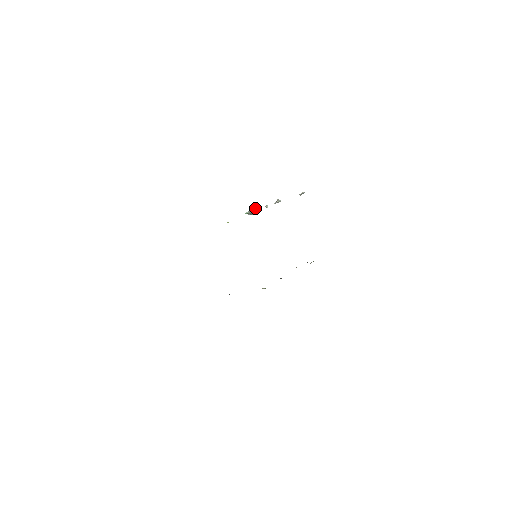
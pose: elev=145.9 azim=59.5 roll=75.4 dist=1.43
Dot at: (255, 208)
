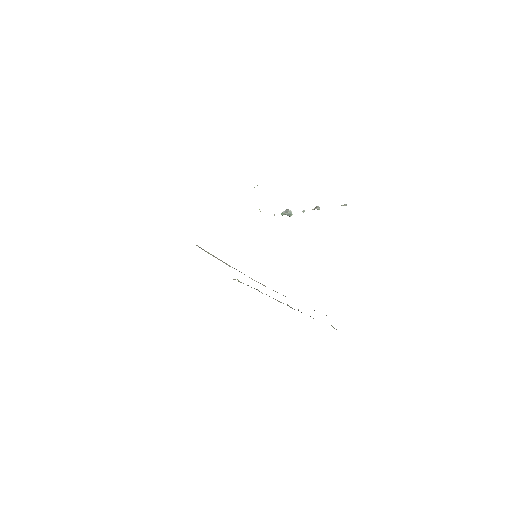
Dot at: (292, 214)
